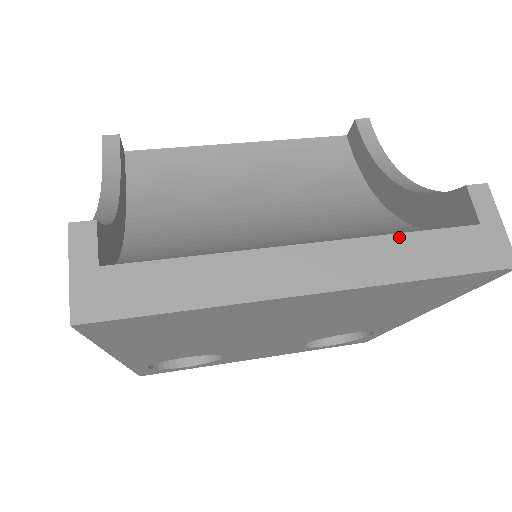
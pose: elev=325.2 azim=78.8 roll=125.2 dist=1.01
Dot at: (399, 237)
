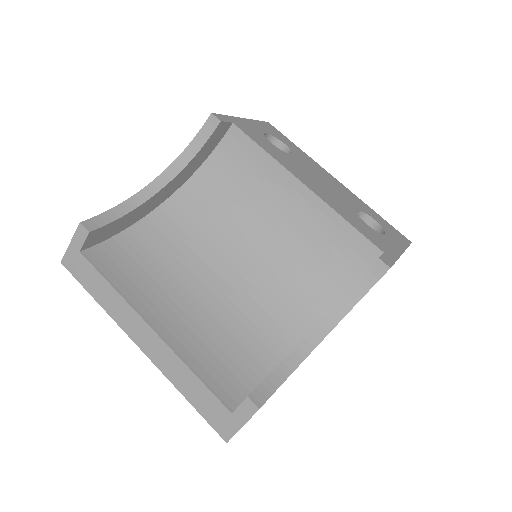
Dot at: (191, 373)
